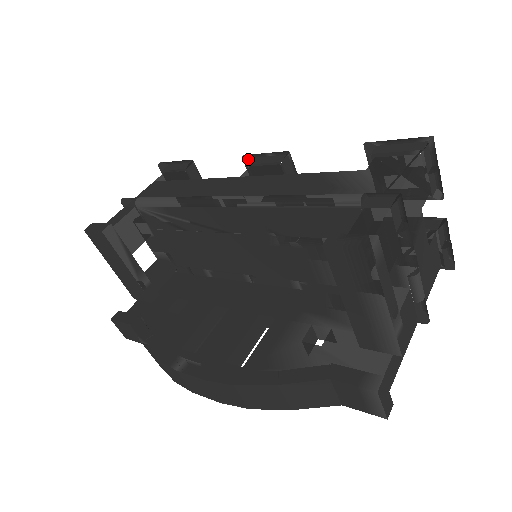
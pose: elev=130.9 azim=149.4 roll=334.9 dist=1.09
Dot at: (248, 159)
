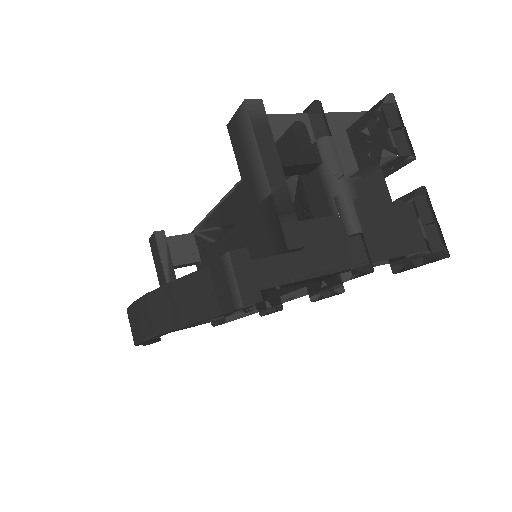
Dot at: occluded
